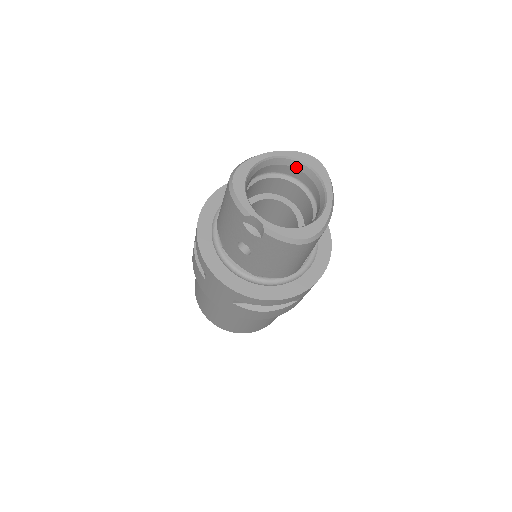
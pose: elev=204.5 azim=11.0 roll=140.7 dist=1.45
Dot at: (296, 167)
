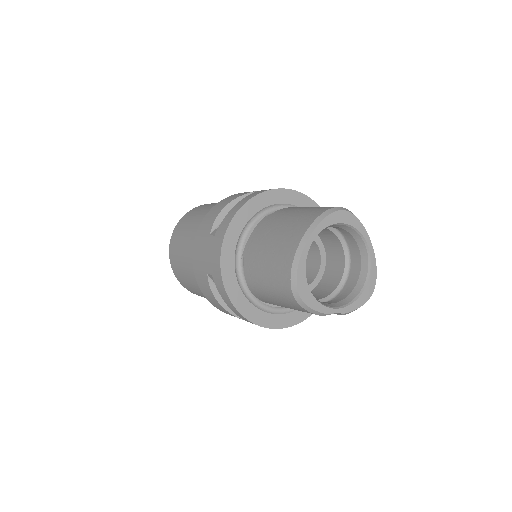
Dot at: occluded
